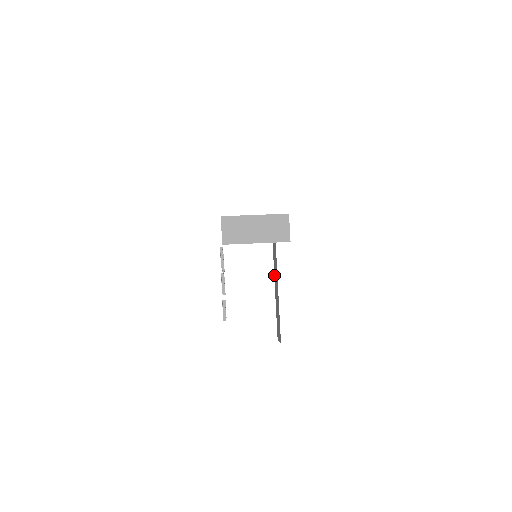
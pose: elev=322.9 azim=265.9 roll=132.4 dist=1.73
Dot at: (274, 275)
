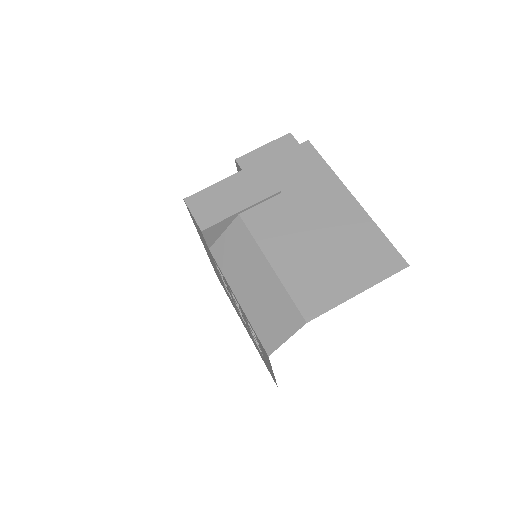
Dot at: occluded
